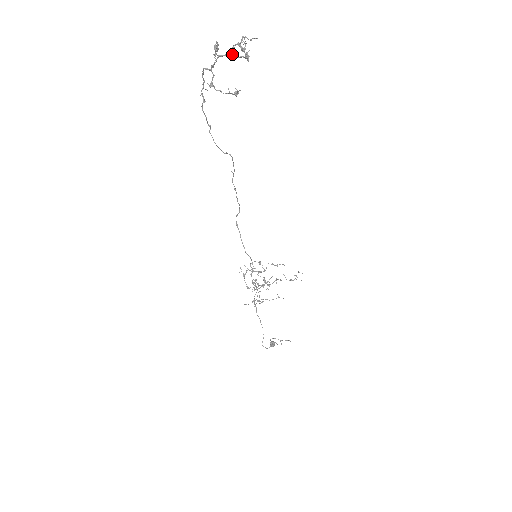
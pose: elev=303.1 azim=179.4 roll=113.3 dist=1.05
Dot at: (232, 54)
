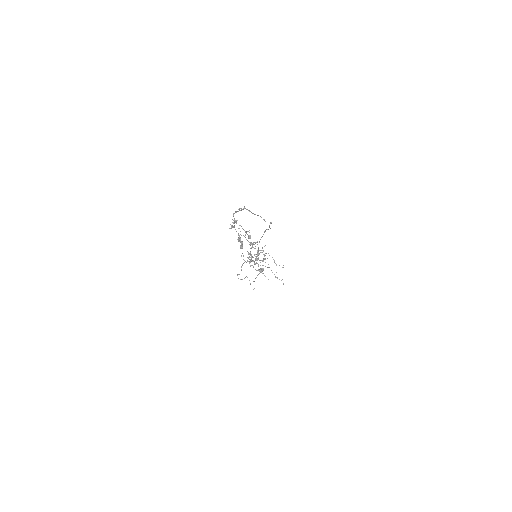
Dot at: (239, 238)
